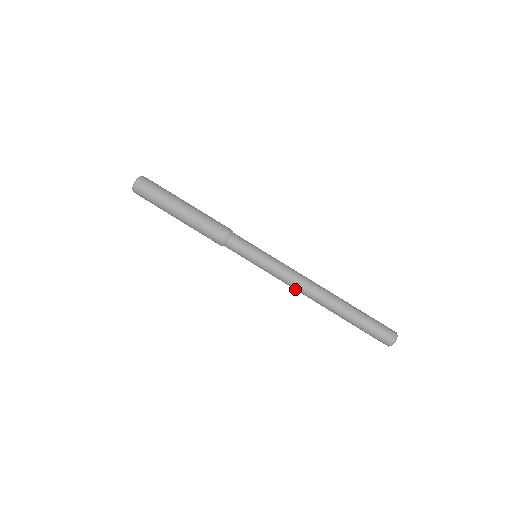
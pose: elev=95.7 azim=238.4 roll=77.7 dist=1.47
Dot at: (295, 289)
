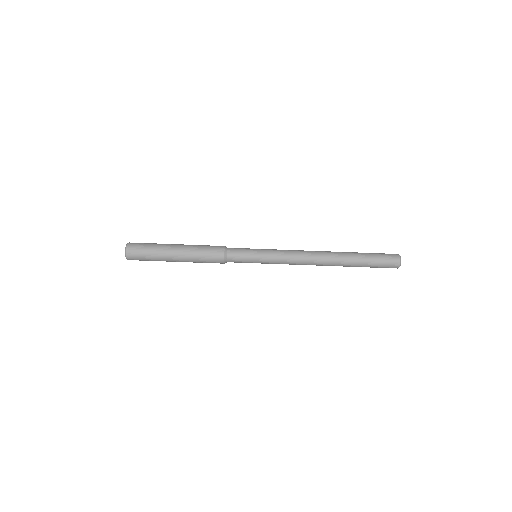
Dot at: (302, 263)
